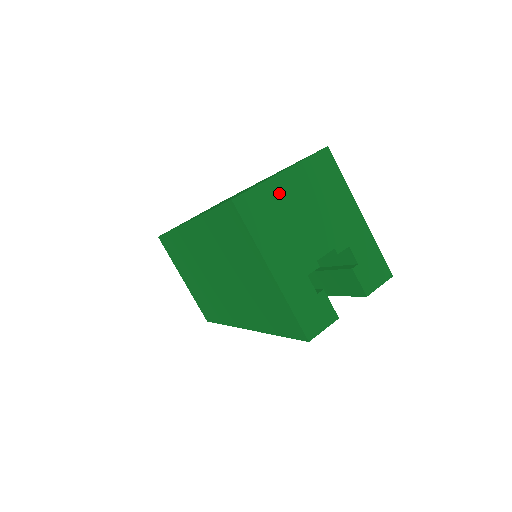
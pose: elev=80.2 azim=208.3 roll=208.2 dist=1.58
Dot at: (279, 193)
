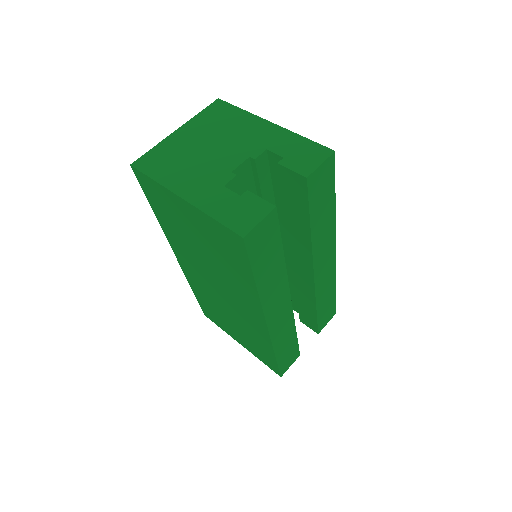
Dot at: (176, 144)
